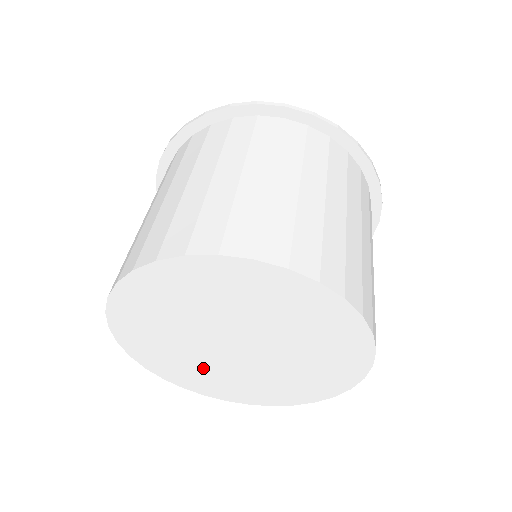
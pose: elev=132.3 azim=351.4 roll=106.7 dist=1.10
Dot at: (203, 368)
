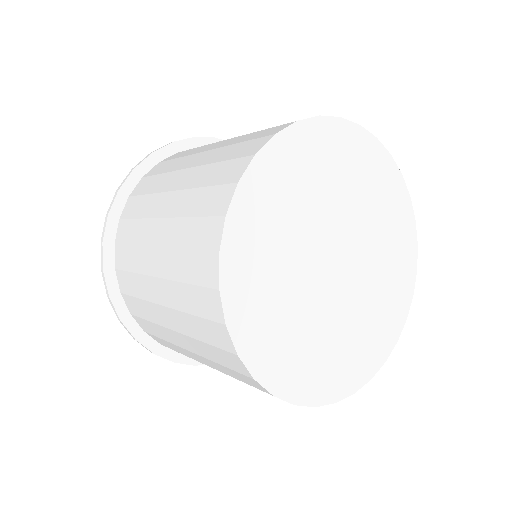
Dot at: (283, 269)
